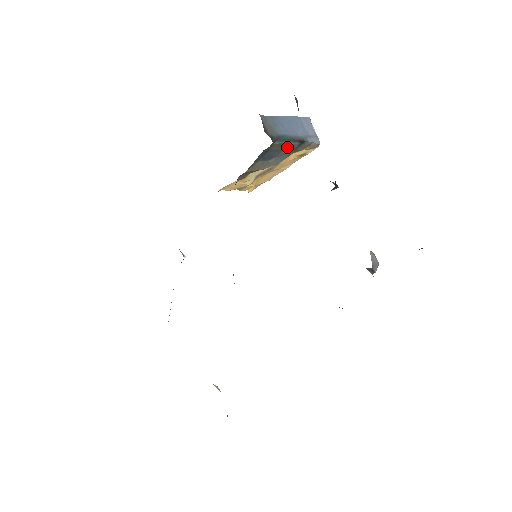
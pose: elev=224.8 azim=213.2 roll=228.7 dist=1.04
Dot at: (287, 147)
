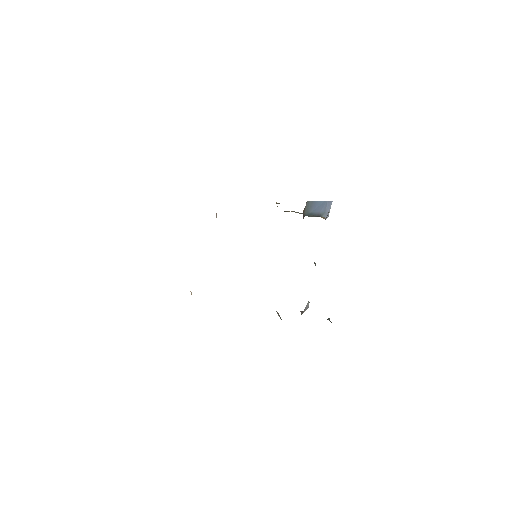
Dot at: occluded
